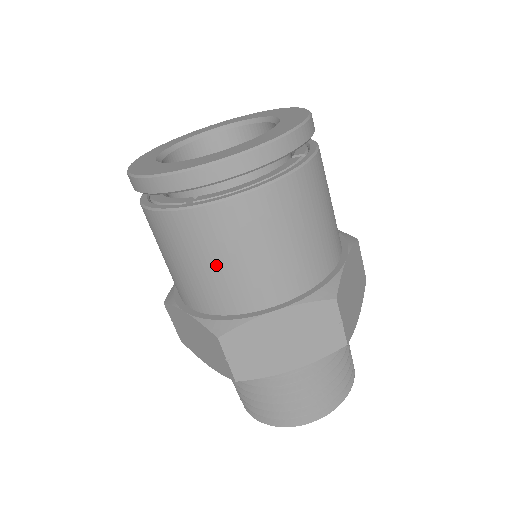
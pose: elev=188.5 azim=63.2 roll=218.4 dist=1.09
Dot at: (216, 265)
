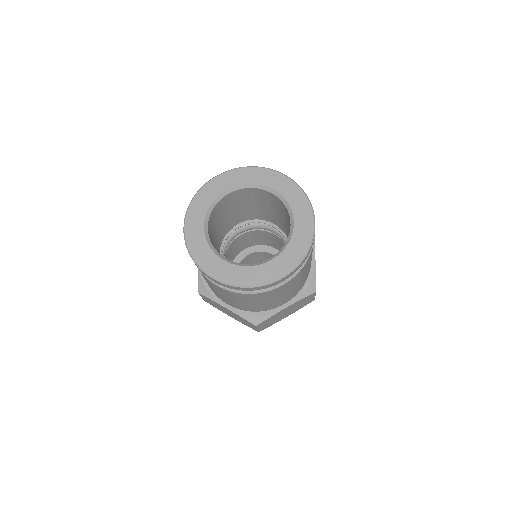
Dot at: (260, 303)
